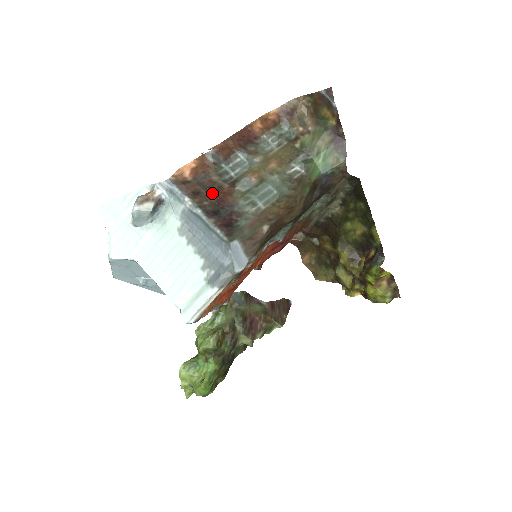
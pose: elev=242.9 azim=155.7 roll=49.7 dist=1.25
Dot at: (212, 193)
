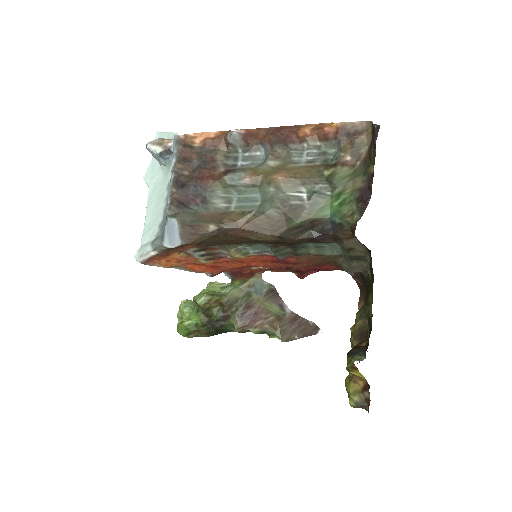
Dot at: (201, 168)
